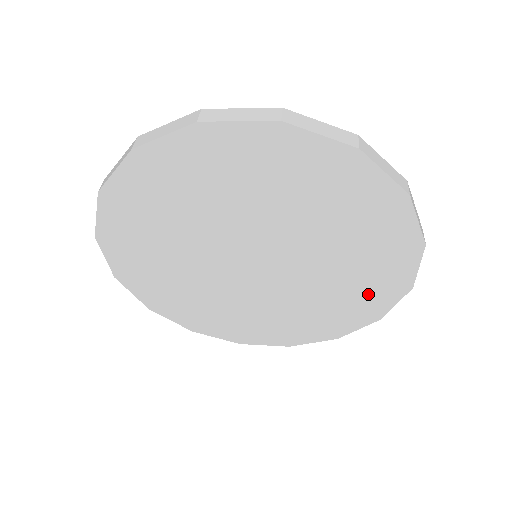
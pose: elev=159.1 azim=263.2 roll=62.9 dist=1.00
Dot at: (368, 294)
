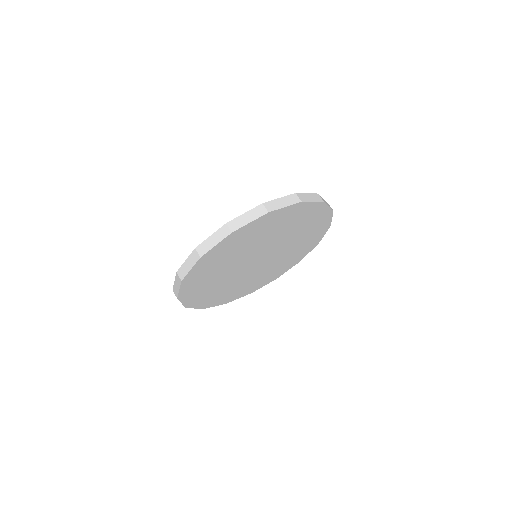
Dot at: (300, 253)
